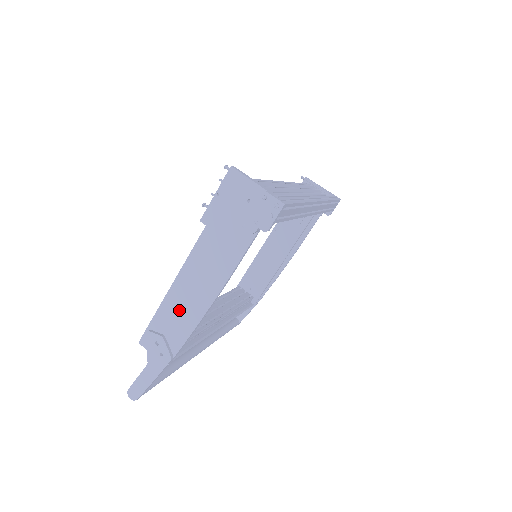
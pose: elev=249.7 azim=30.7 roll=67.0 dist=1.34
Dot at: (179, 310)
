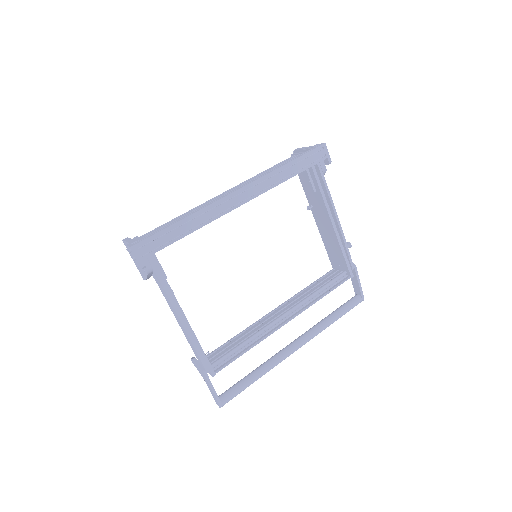
Dot at: occluded
